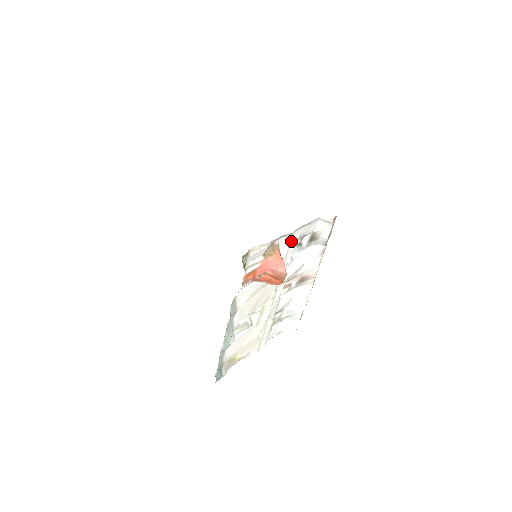
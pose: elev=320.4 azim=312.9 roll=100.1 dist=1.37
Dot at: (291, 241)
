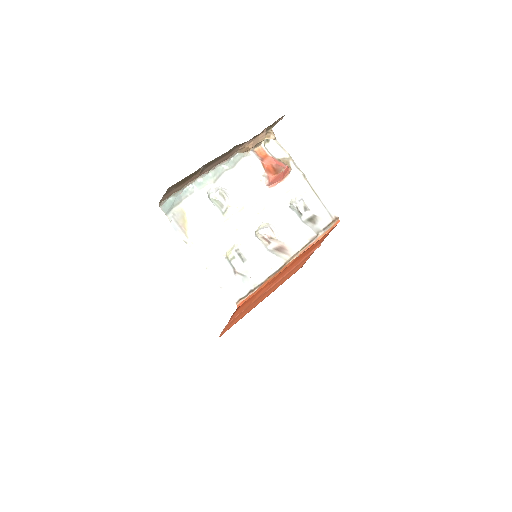
Dot at: (299, 182)
